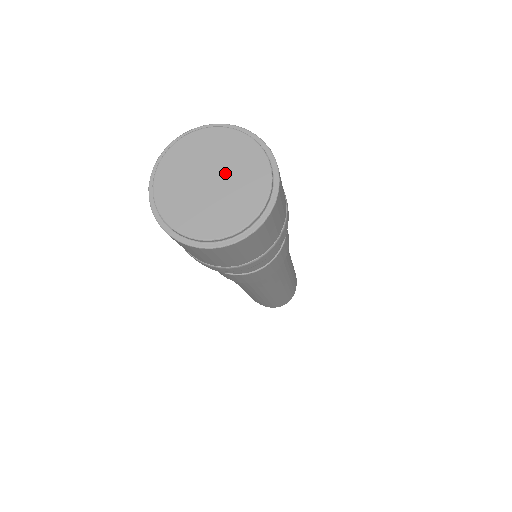
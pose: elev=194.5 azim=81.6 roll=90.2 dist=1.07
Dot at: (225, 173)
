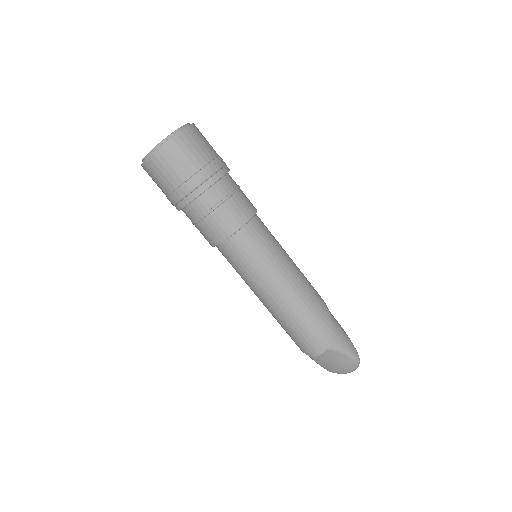
Dot at: occluded
